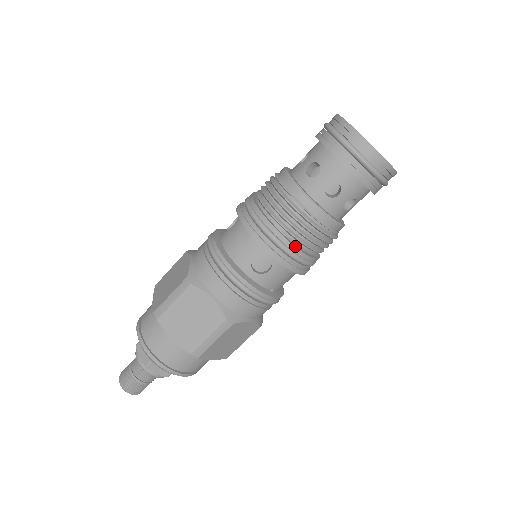
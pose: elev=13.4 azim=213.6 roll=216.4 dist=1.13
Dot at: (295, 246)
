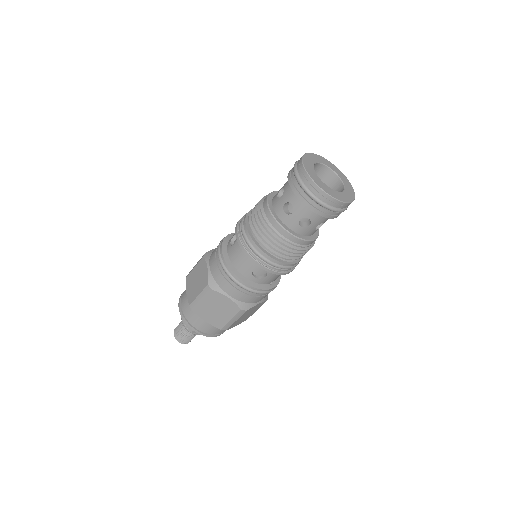
Dot at: (282, 262)
